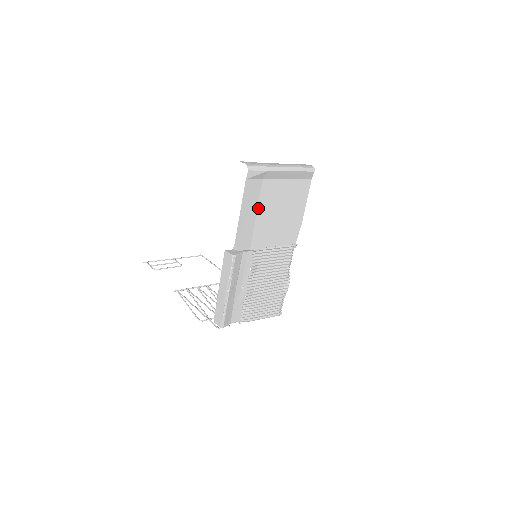
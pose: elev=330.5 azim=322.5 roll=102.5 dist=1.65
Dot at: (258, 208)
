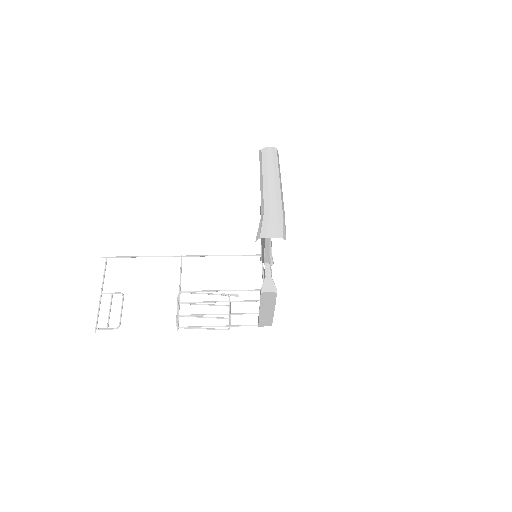
Dot at: occluded
